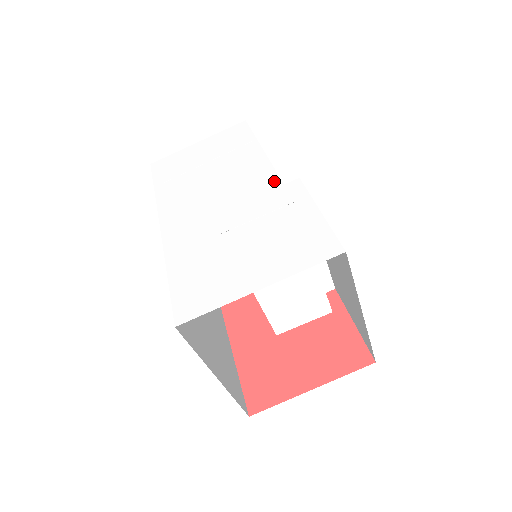
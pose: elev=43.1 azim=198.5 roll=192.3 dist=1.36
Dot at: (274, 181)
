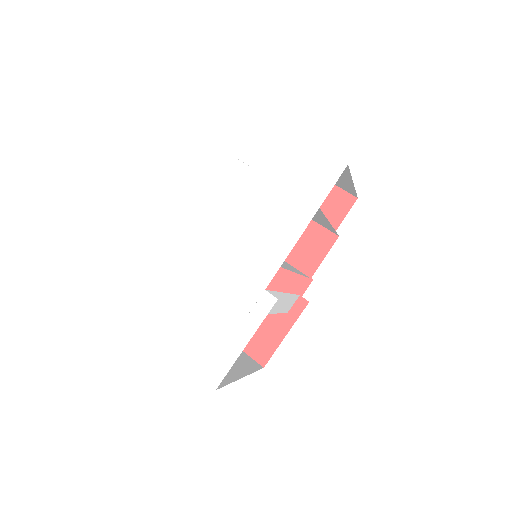
Dot at: (266, 277)
